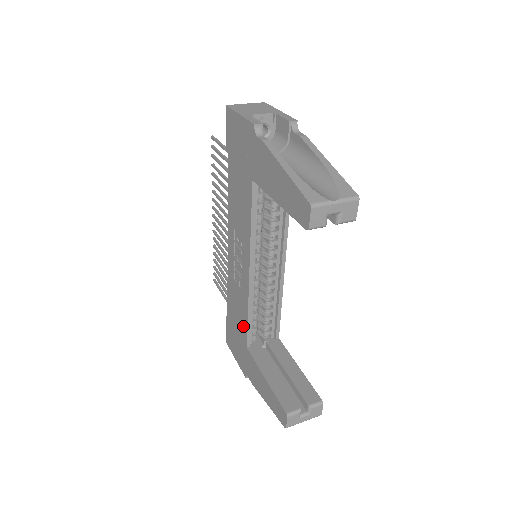
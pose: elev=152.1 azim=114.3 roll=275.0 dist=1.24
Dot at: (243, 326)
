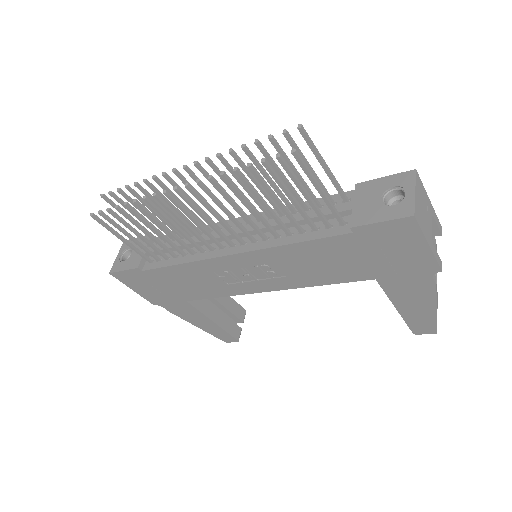
Dot at: (196, 294)
